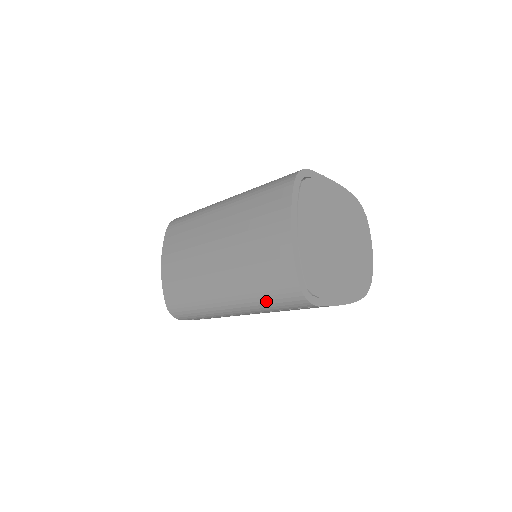
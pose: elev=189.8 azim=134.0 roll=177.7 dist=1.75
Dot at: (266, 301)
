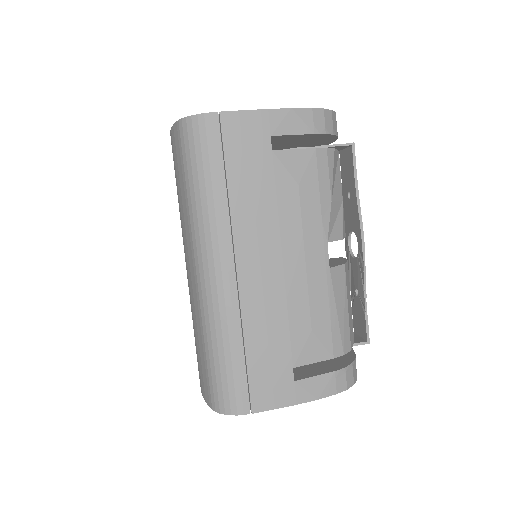
Dot at: occluded
